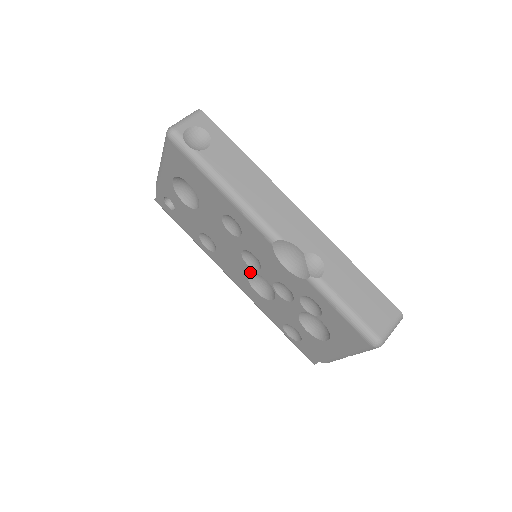
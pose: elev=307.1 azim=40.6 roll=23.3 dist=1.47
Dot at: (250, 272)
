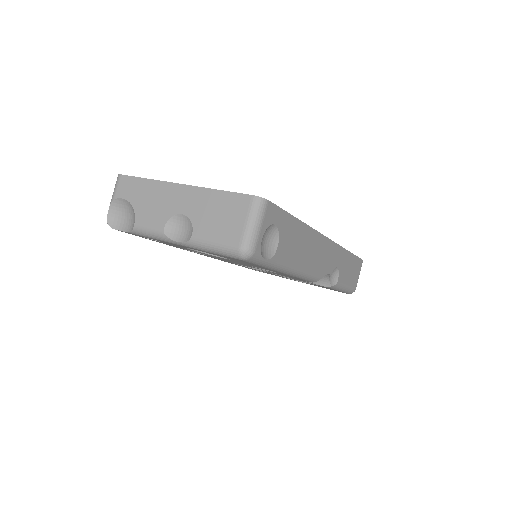
Dot at: occluded
